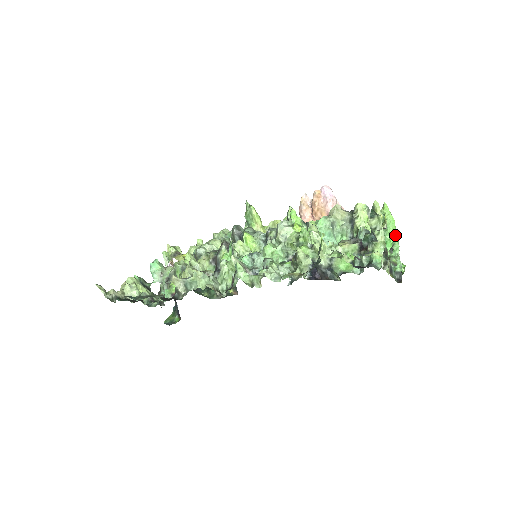
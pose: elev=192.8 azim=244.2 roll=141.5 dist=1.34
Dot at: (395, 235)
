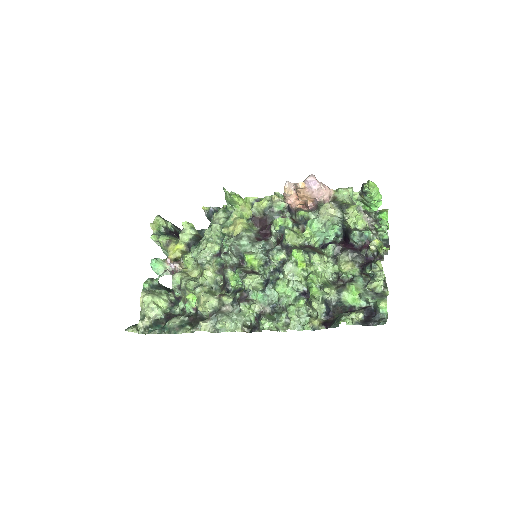
Dot at: (379, 200)
